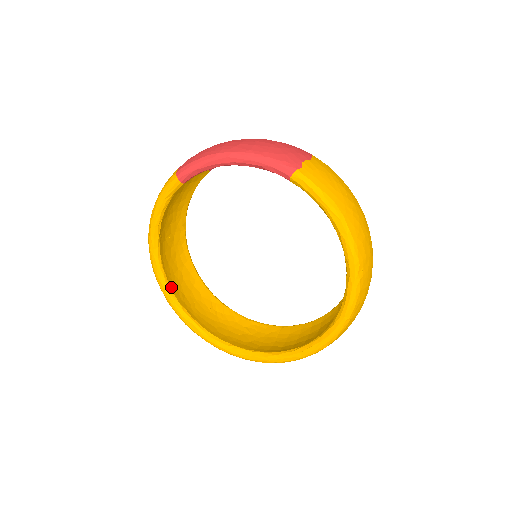
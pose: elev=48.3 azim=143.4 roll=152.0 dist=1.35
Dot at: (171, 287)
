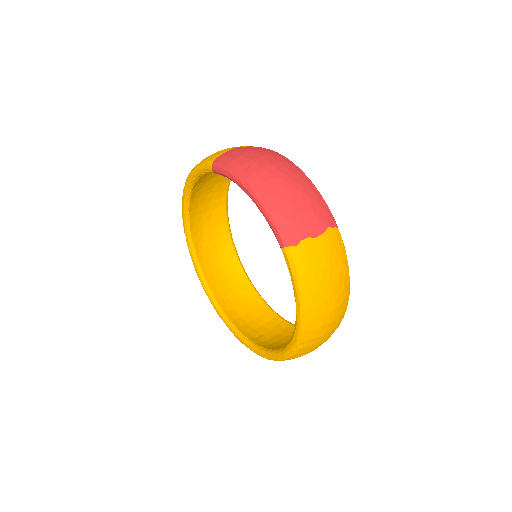
Dot at: (191, 226)
